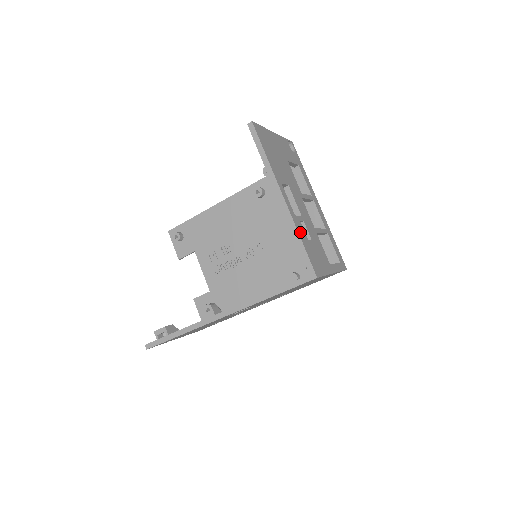
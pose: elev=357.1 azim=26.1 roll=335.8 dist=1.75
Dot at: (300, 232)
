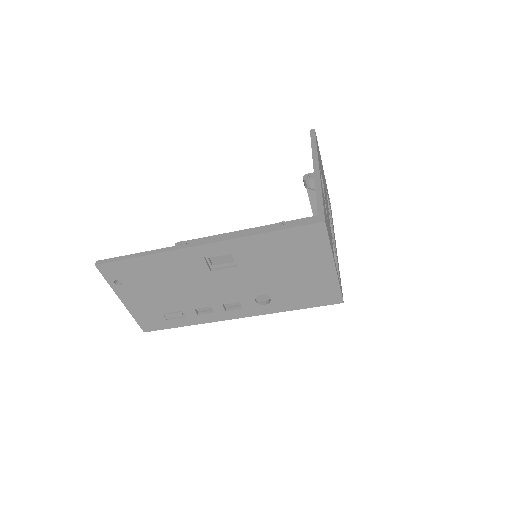
Dot at: occluded
